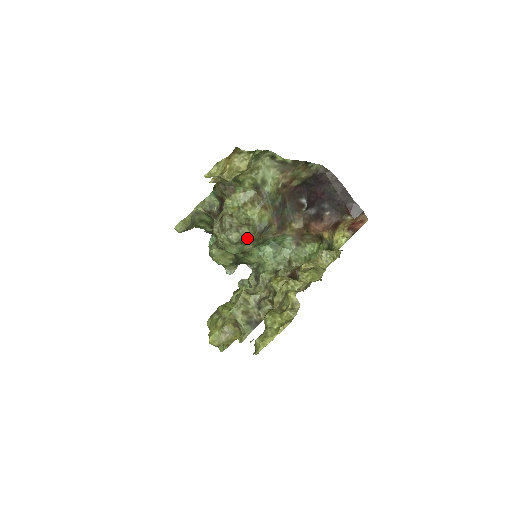
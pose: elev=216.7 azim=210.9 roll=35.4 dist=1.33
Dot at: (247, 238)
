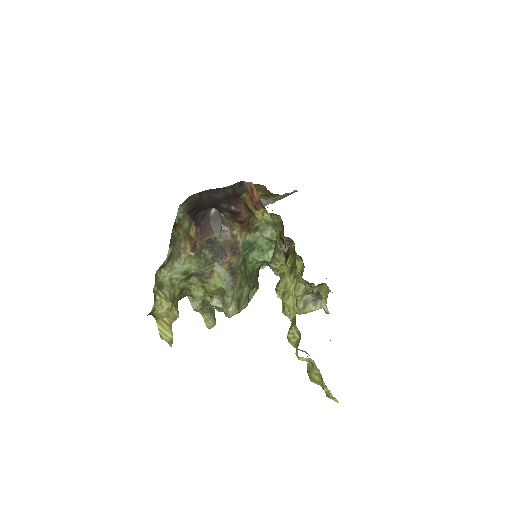
Dot at: (236, 297)
